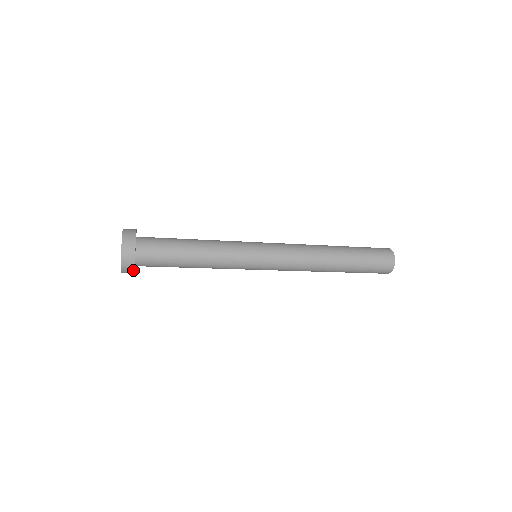
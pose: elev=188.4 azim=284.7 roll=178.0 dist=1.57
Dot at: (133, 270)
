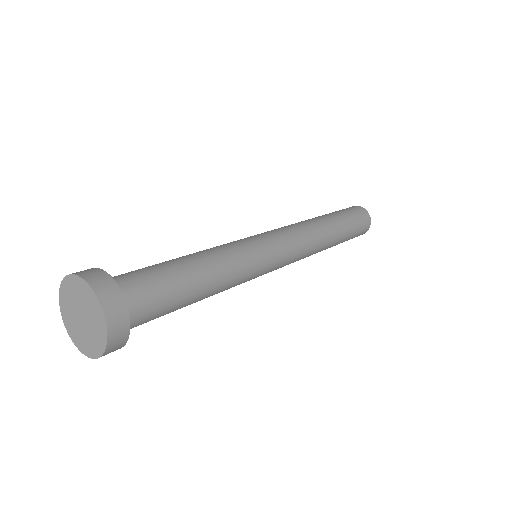
Dot at: occluded
